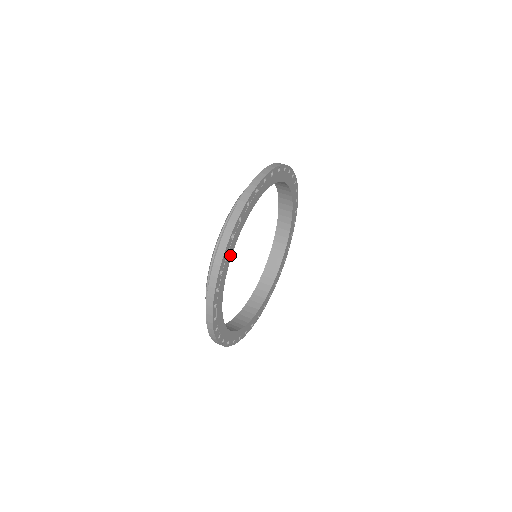
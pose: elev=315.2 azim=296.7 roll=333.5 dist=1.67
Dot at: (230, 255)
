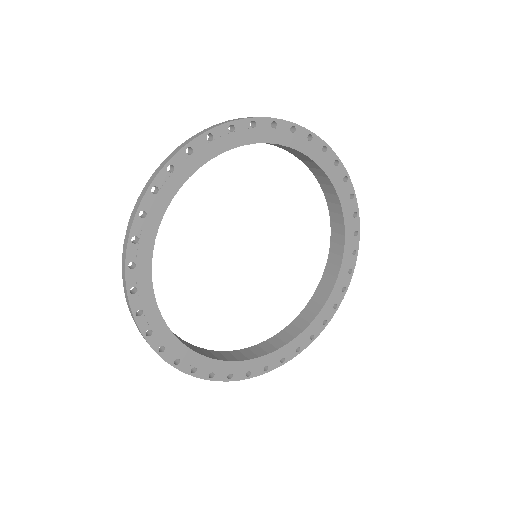
Dot at: (148, 287)
